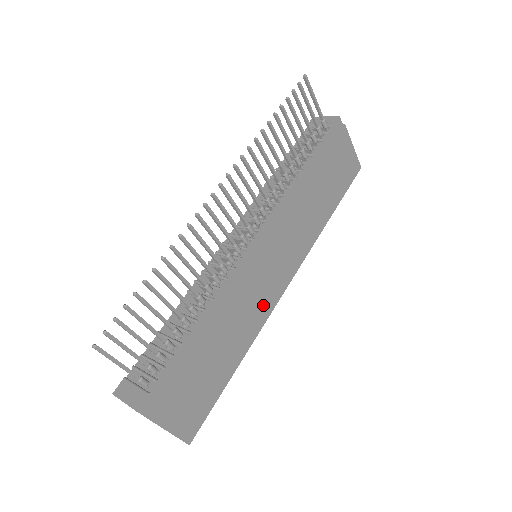
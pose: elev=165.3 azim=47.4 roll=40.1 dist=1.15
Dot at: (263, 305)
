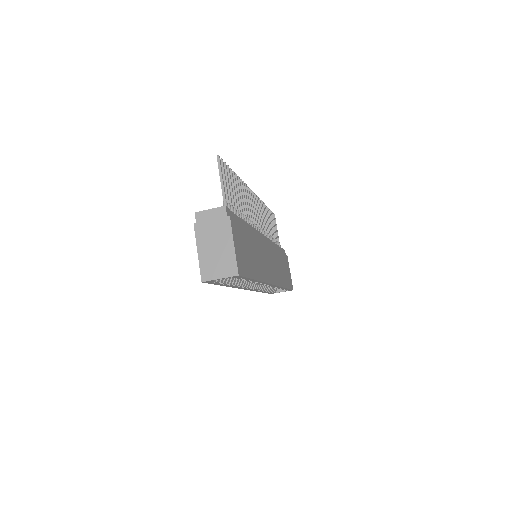
Dot at: (266, 271)
